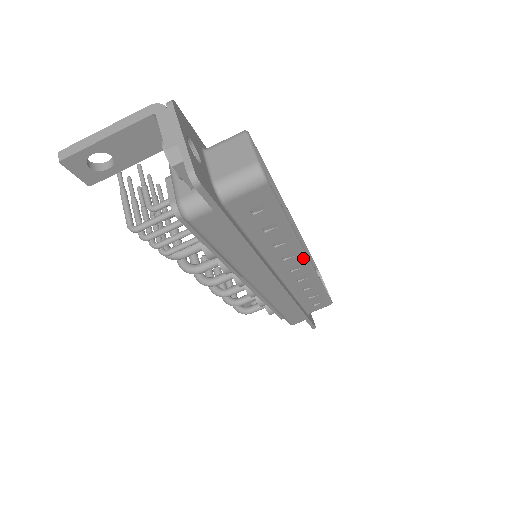
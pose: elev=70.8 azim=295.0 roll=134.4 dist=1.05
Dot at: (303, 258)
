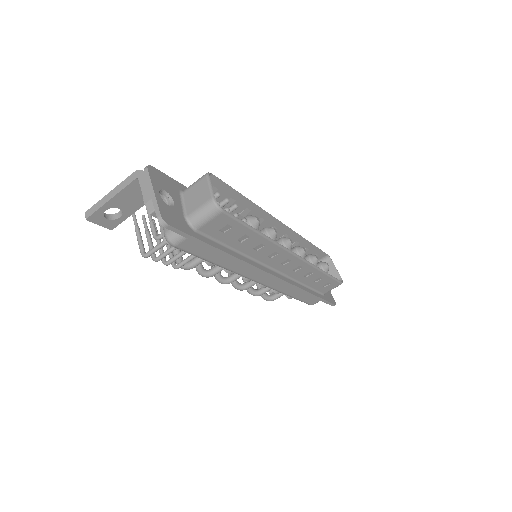
Dot at: (288, 254)
